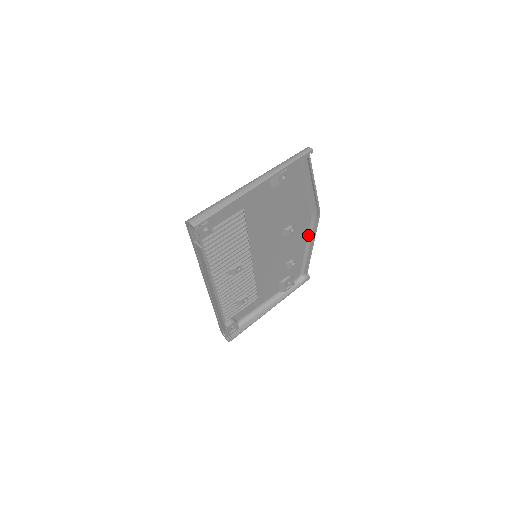
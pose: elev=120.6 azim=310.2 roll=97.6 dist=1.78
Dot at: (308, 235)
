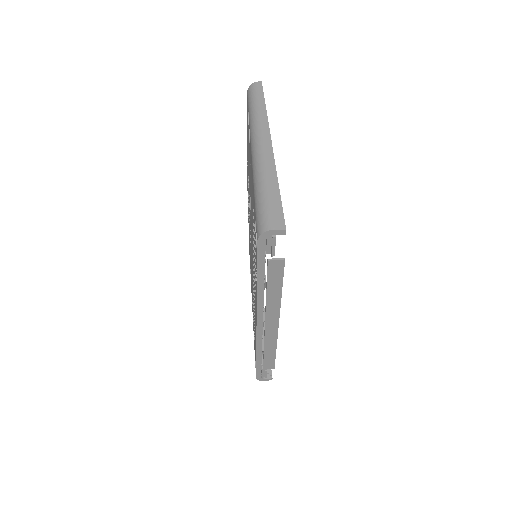
Dot at: occluded
